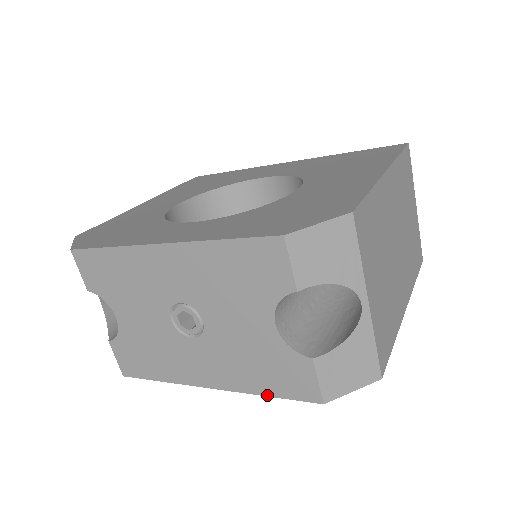
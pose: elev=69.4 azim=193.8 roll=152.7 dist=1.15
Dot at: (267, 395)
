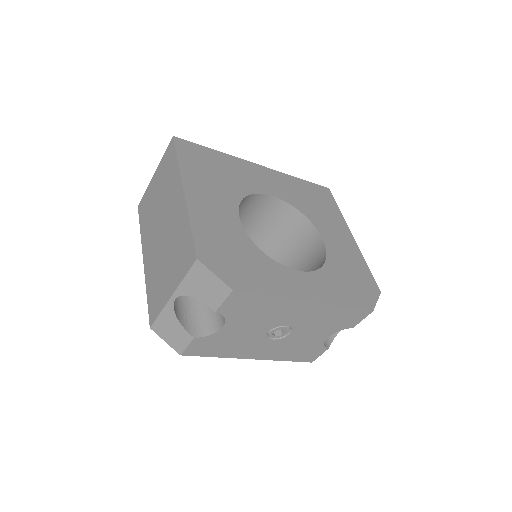
Dot at: occluded
